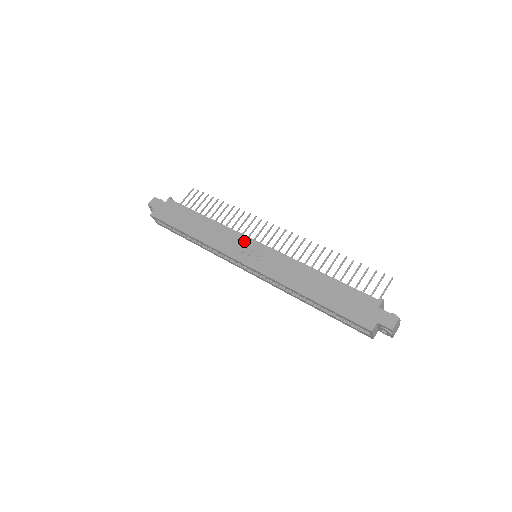
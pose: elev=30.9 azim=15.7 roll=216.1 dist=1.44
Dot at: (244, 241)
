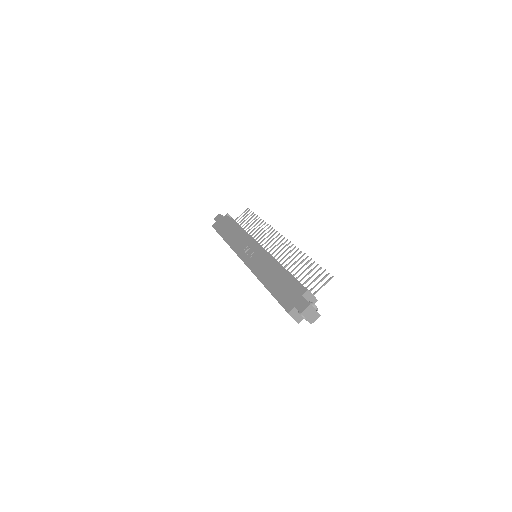
Dot at: (250, 244)
